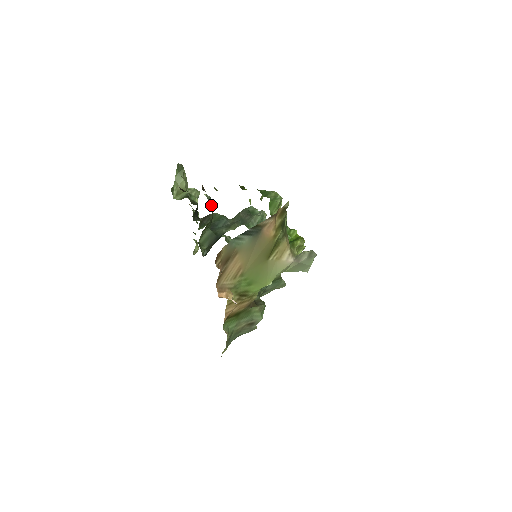
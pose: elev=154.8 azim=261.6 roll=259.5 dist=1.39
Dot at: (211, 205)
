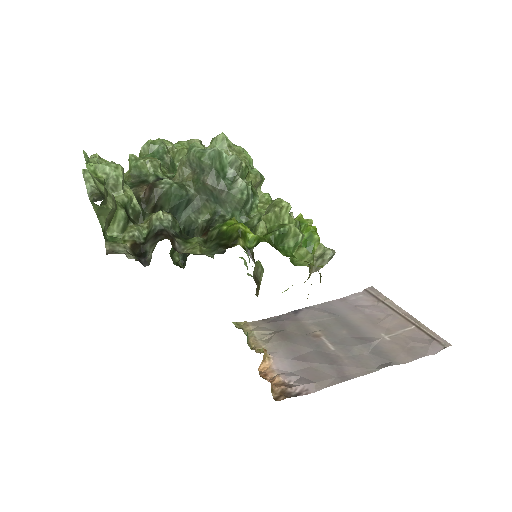
Dot at: (179, 230)
